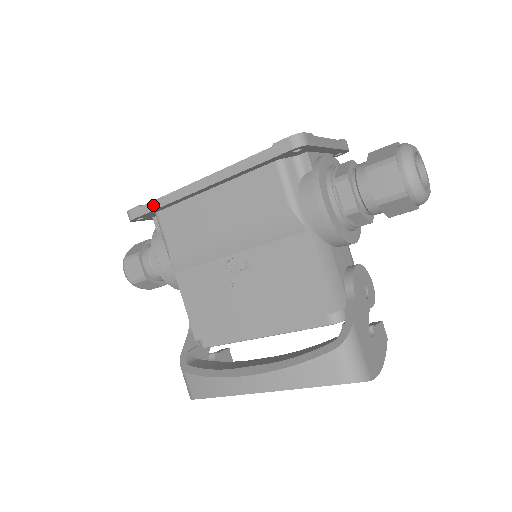
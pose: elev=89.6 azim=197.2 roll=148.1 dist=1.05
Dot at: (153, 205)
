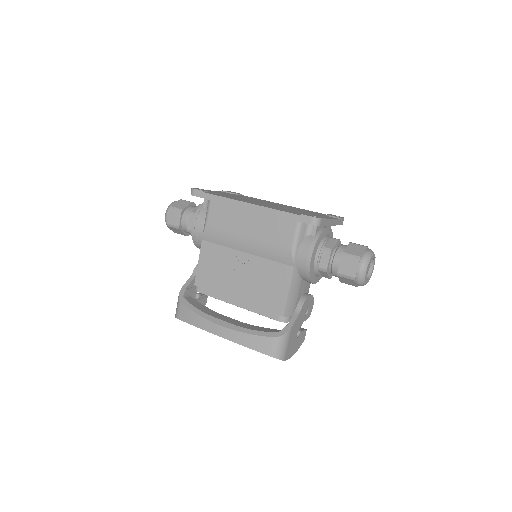
Dot at: (212, 197)
